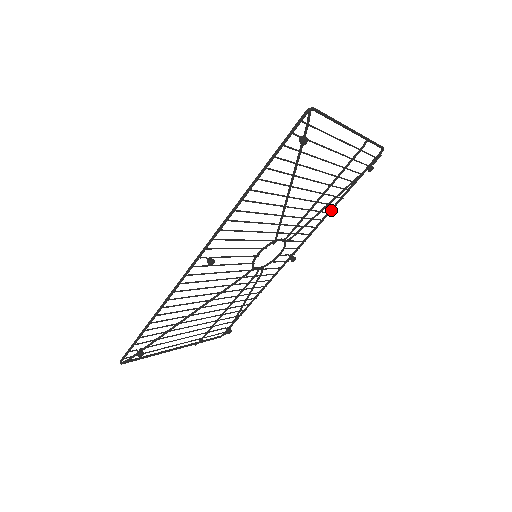
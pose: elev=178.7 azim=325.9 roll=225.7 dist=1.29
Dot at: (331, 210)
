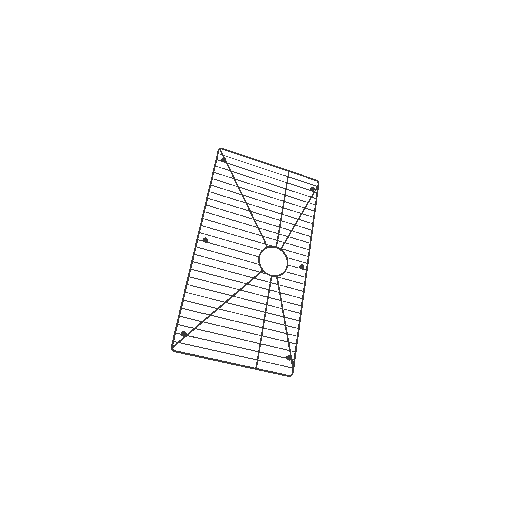
Dot at: (312, 228)
